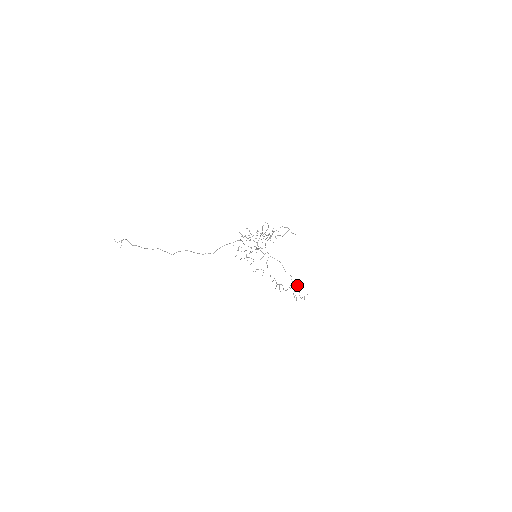
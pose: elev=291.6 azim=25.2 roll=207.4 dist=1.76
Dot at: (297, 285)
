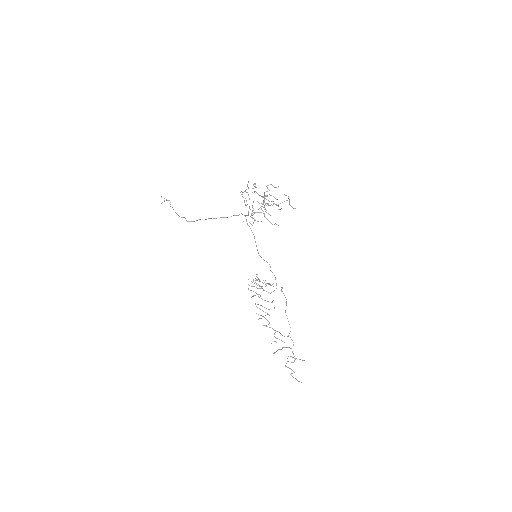
Dot at: occluded
